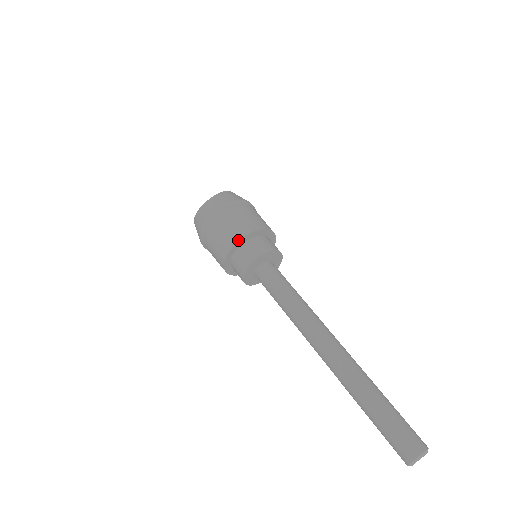
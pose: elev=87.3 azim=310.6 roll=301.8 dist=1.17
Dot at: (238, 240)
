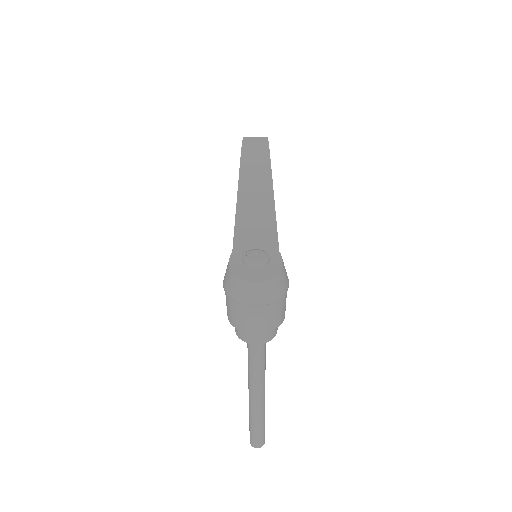
Dot at: (256, 333)
